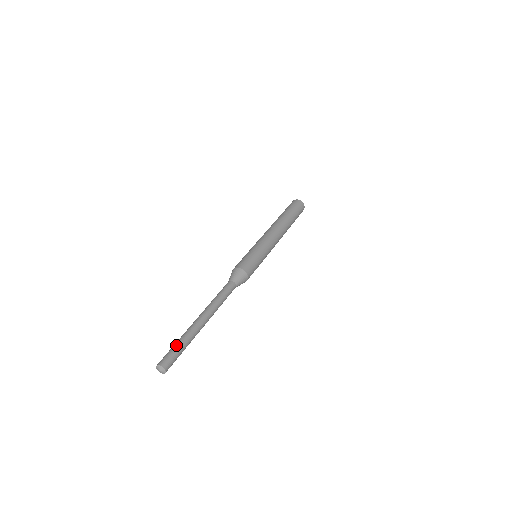
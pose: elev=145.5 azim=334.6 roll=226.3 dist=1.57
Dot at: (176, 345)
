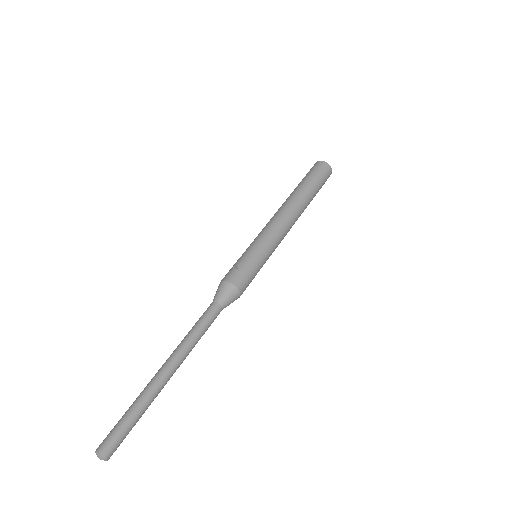
Dot at: (128, 419)
